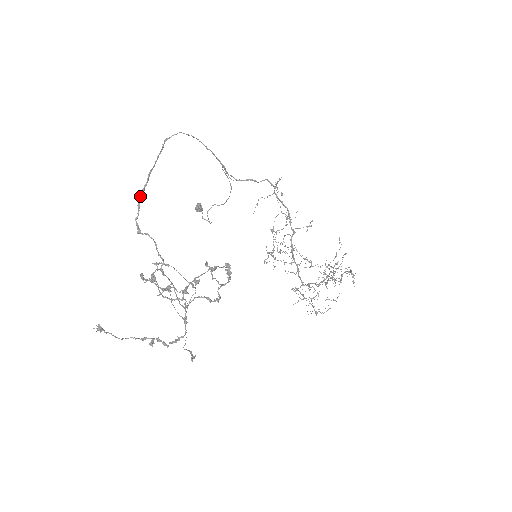
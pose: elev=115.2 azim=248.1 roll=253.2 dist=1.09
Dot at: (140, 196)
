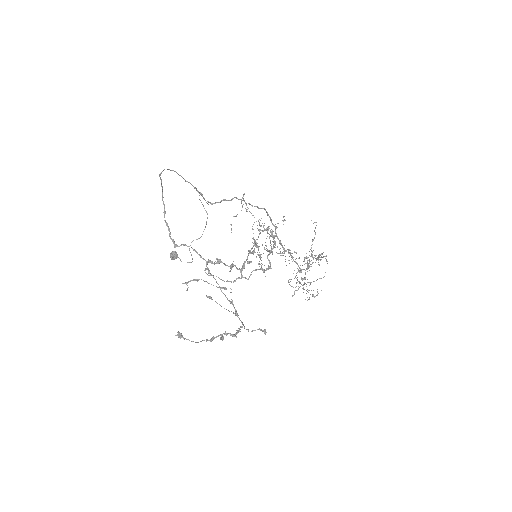
Dot at: (164, 217)
